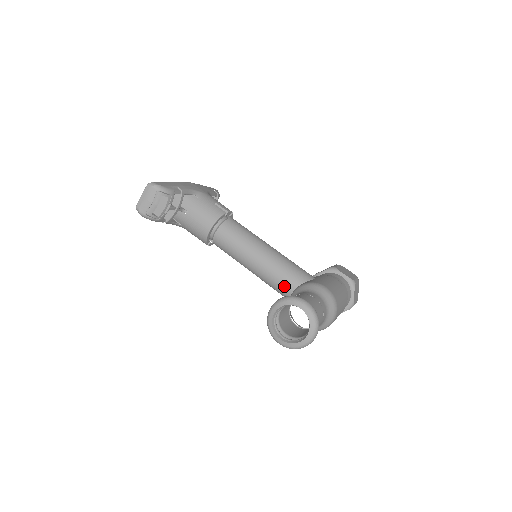
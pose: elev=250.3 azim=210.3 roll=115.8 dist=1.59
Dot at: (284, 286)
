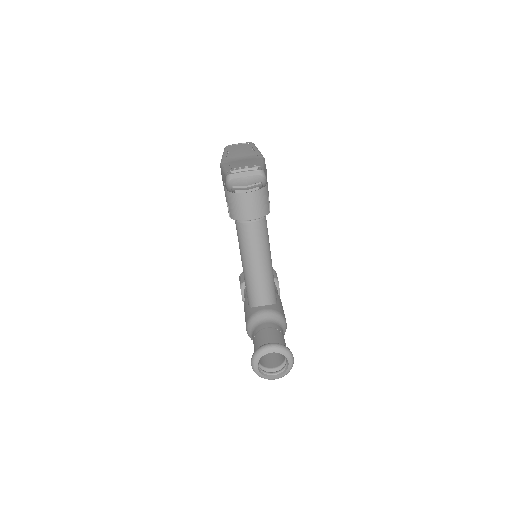
Dot at: (259, 297)
